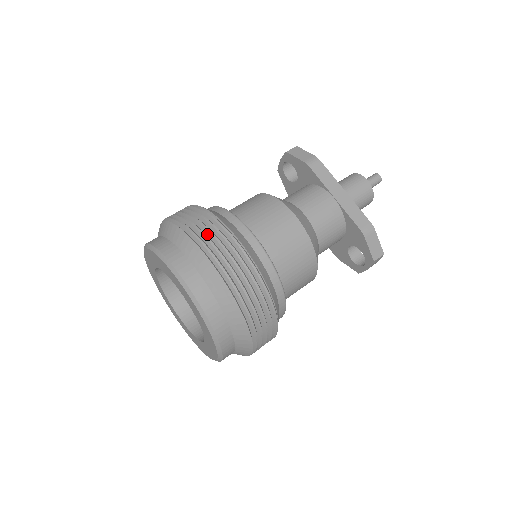
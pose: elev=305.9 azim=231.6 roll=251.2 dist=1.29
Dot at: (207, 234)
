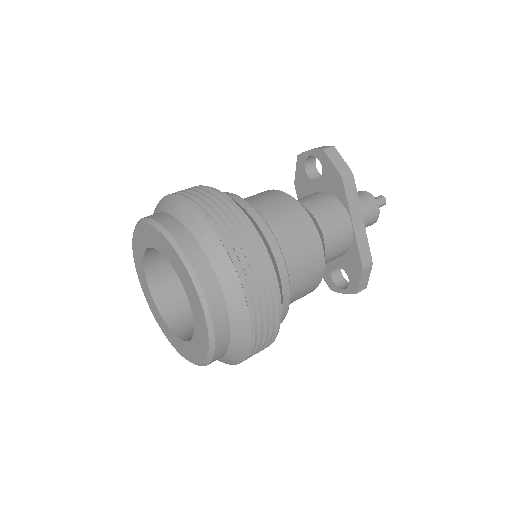
Dot at: (245, 252)
